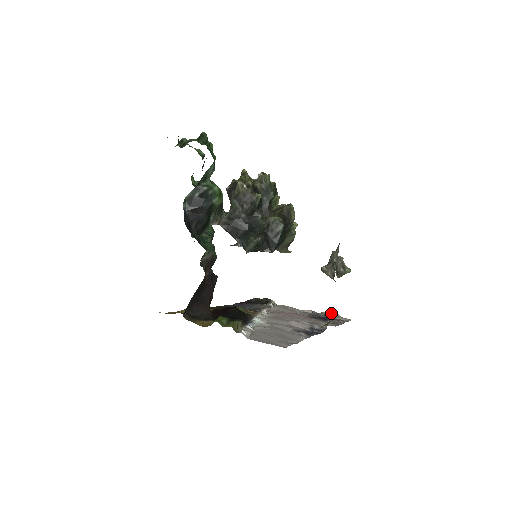
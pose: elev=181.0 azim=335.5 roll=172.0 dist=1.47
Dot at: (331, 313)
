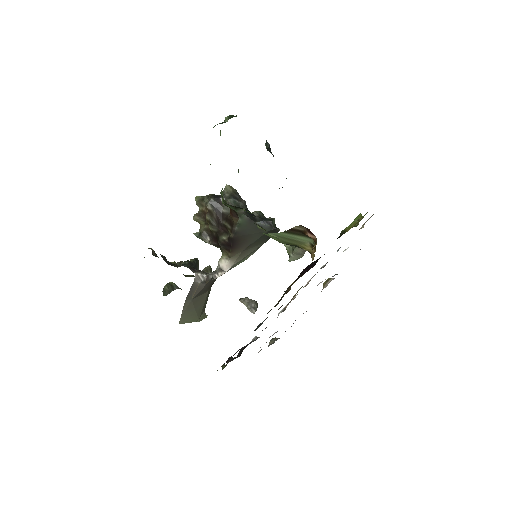
Dot at: (275, 339)
